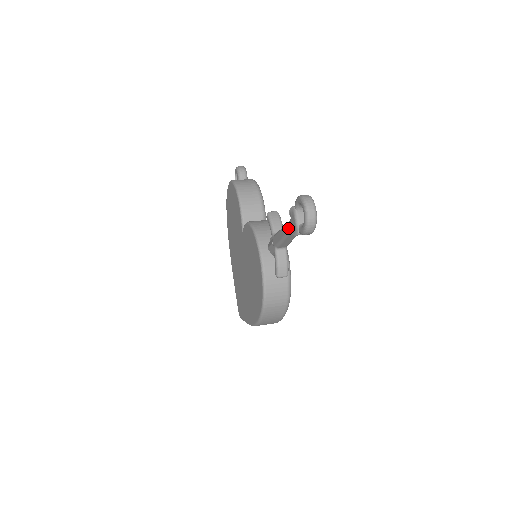
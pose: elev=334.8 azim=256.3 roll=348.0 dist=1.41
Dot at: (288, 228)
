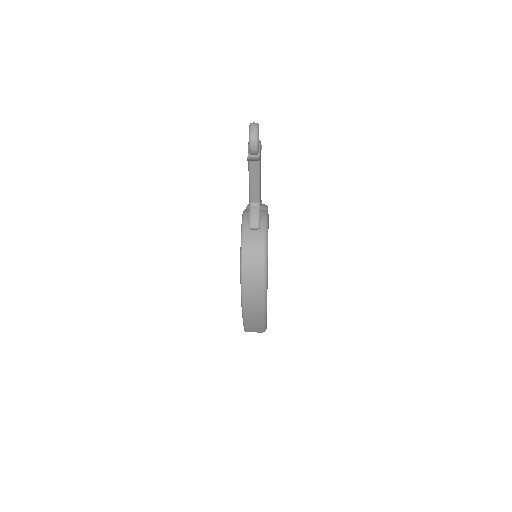
Dot at: (248, 163)
